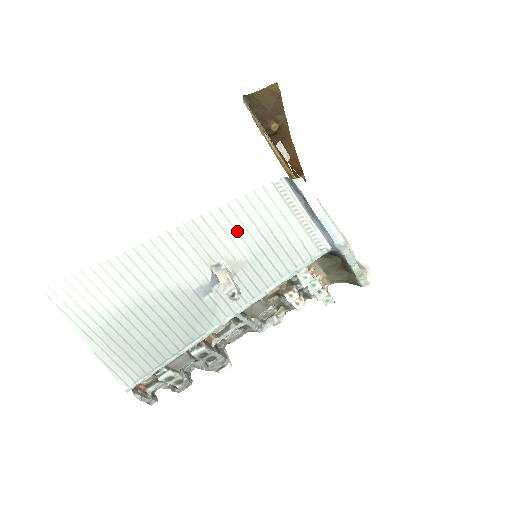
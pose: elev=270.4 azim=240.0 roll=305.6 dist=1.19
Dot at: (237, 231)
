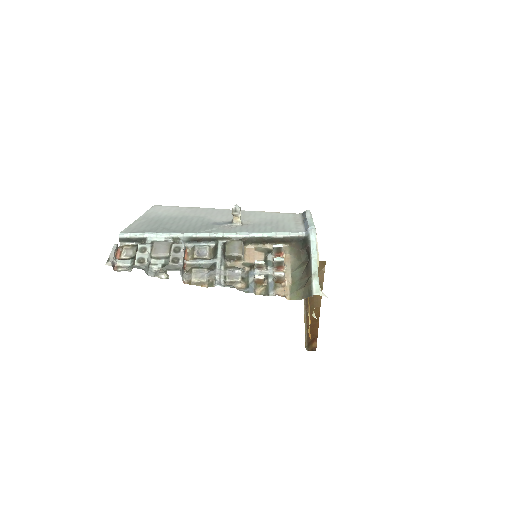
Dot at: (261, 217)
